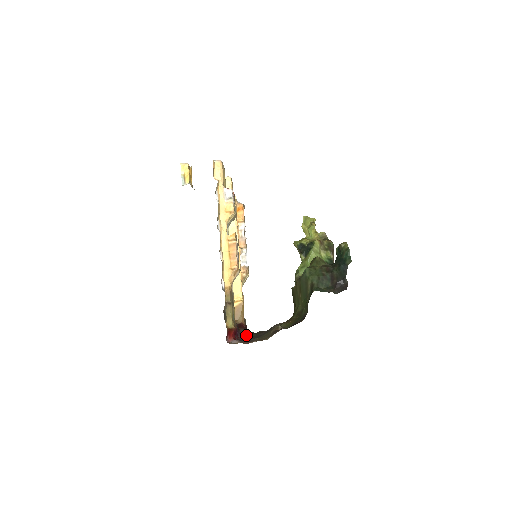
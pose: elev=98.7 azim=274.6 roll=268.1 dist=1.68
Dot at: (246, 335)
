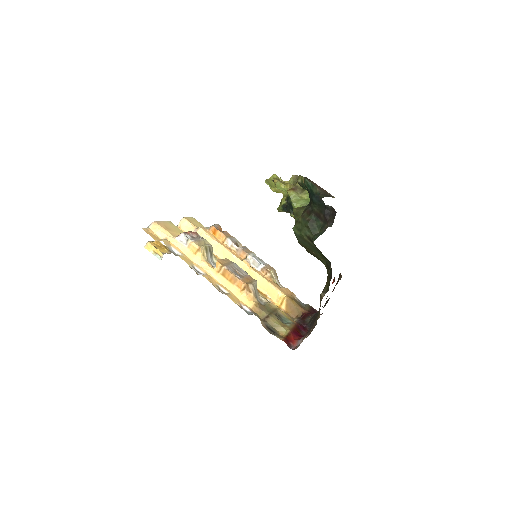
Dot at: (312, 321)
